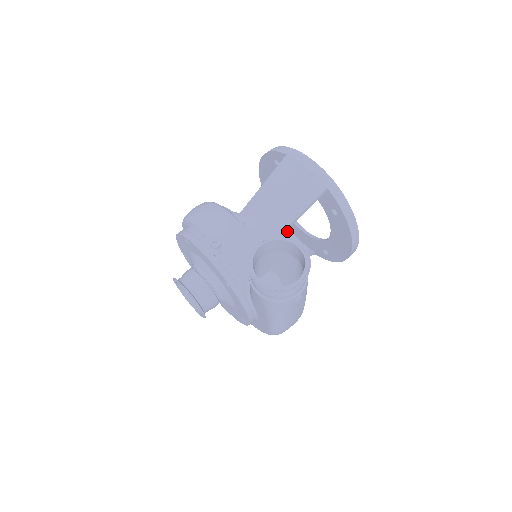
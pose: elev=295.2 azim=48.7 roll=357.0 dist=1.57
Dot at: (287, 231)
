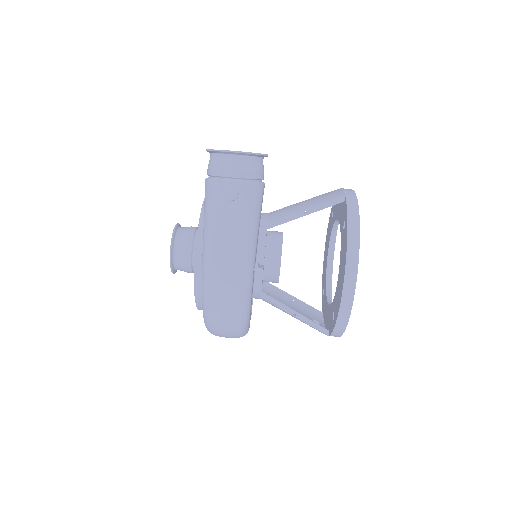
Dot at: (320, 317)
